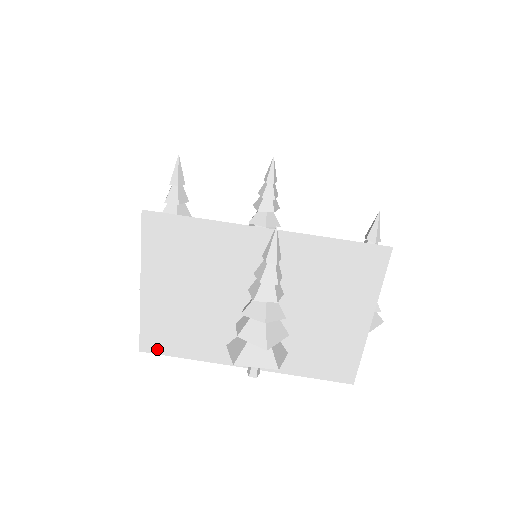
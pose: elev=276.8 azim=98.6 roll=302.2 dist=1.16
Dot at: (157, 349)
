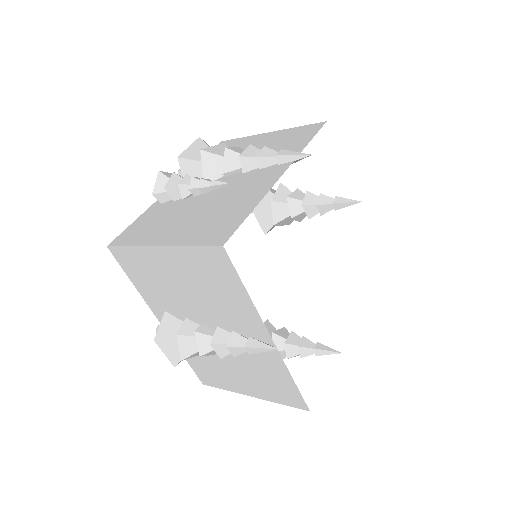
Dot at: (120, 260)
